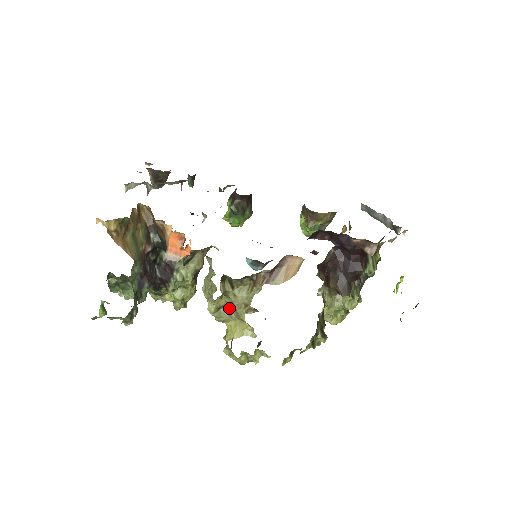
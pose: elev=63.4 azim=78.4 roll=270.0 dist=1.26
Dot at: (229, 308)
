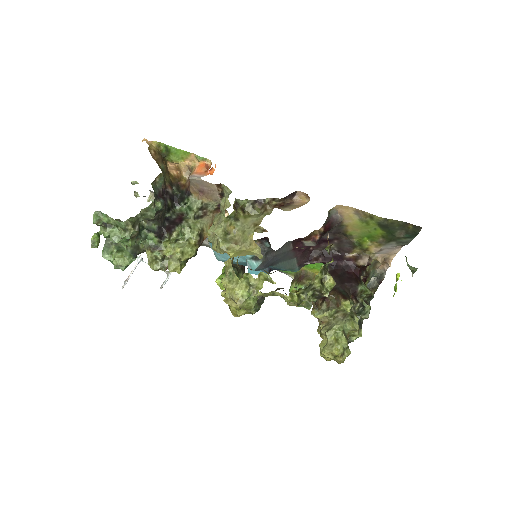
Dot at: (235, 238)
